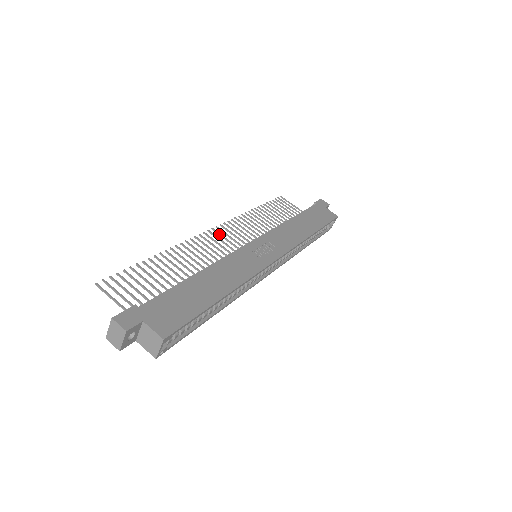
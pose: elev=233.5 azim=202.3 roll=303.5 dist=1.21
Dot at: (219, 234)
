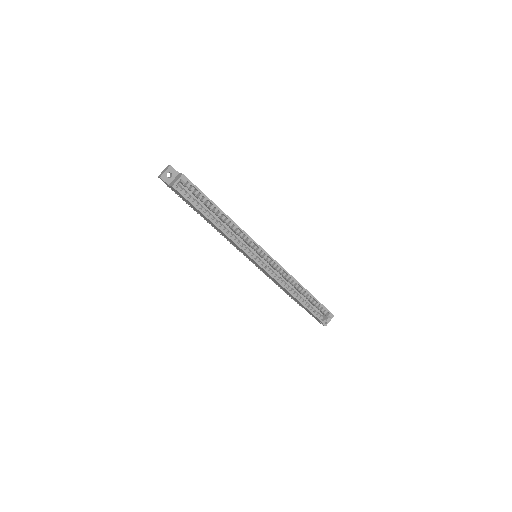
Dot at: occluded
